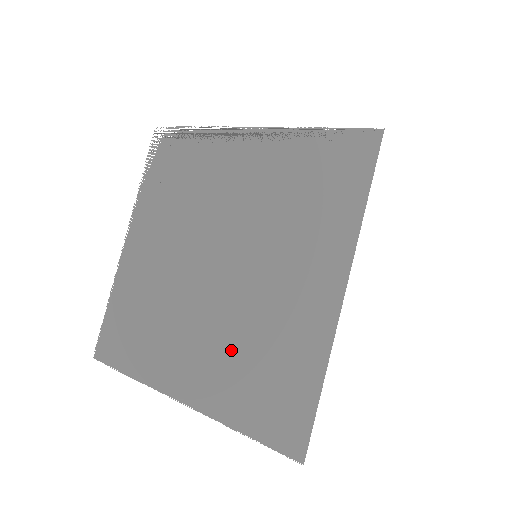
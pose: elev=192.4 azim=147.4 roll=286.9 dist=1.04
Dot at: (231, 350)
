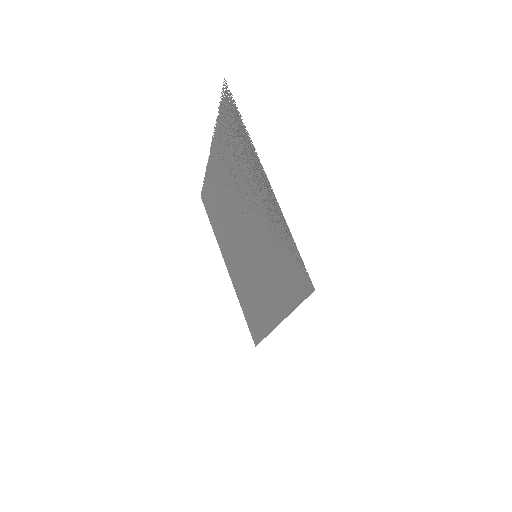
Dot at: (242, 279)
